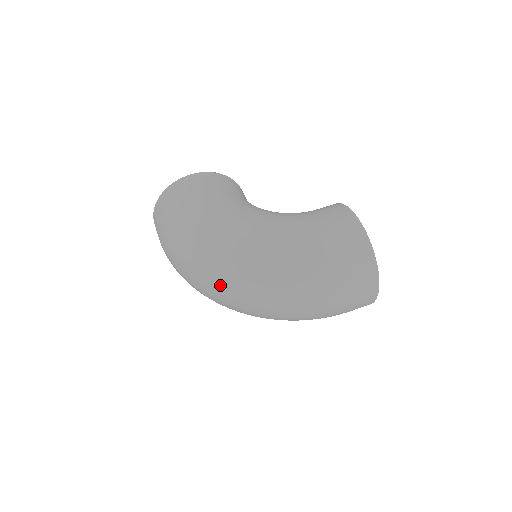
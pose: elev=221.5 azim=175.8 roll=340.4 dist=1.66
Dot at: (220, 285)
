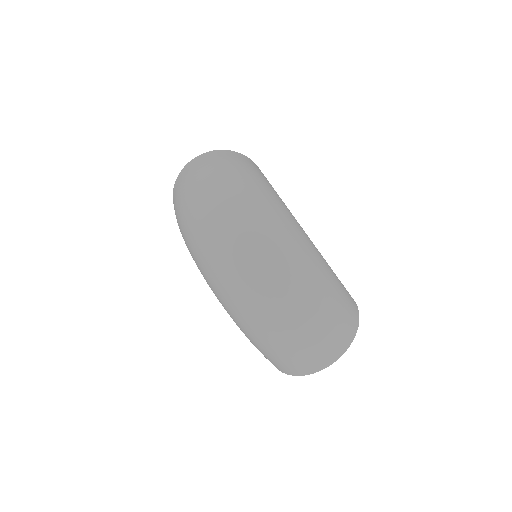
Dot at: (251, 229)
